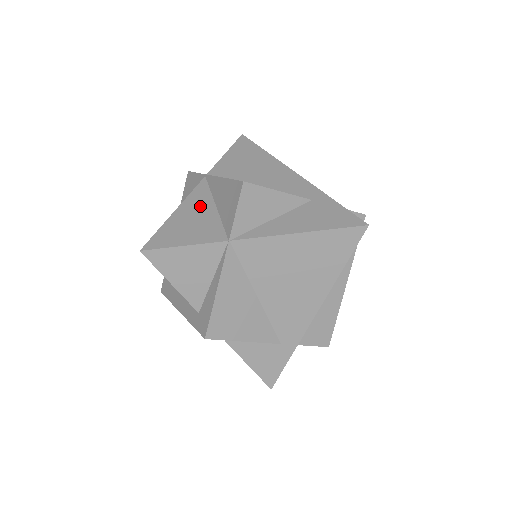
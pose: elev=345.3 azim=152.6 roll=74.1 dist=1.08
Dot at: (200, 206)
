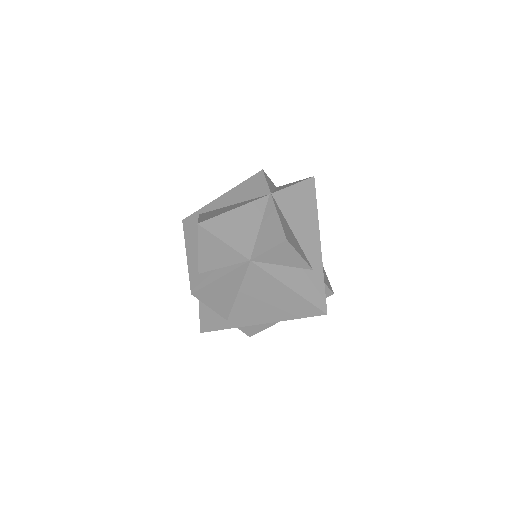
Dot at: (251, 218)
